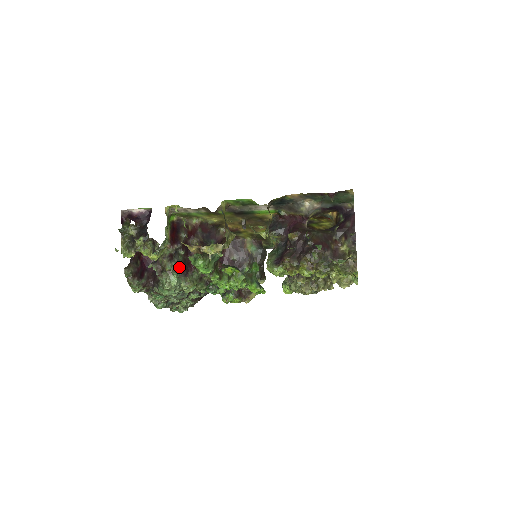
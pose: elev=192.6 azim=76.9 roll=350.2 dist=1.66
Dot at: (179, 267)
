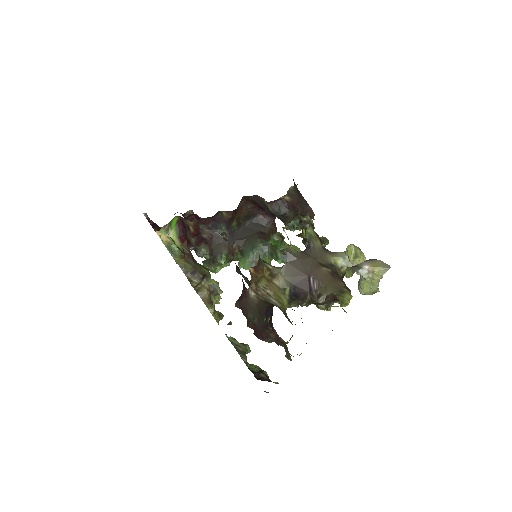
Dot at: (208, 256)
